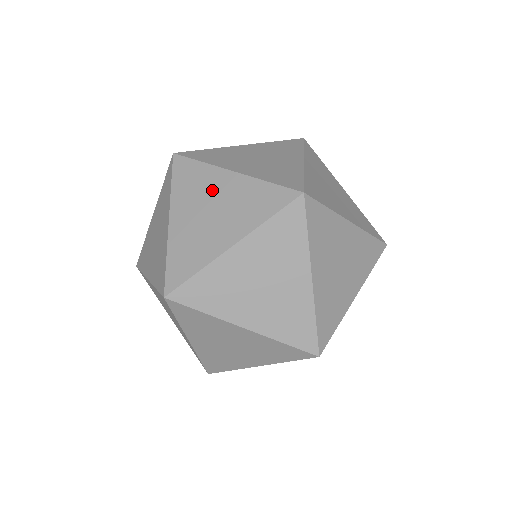
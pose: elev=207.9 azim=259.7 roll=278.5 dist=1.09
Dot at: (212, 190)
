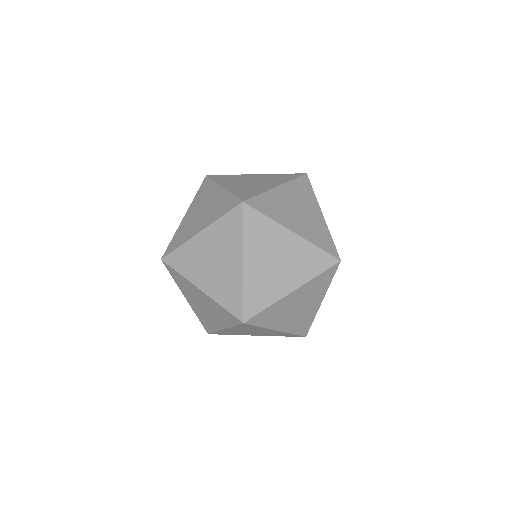
Dot at: occluded
